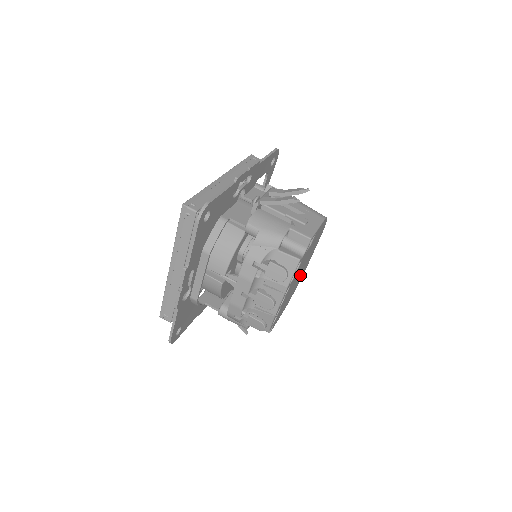
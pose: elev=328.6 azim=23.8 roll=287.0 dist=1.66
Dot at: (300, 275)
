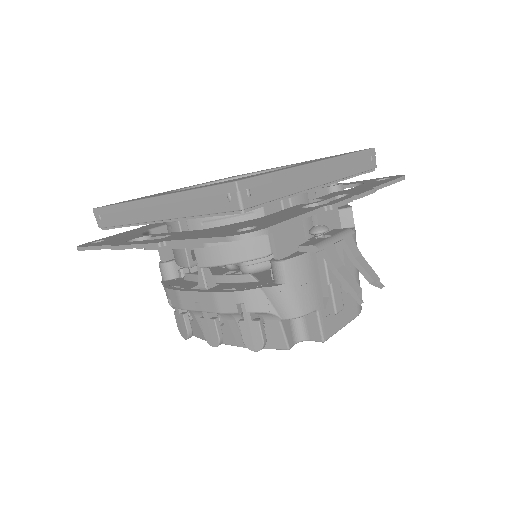
Dot at: occluded
